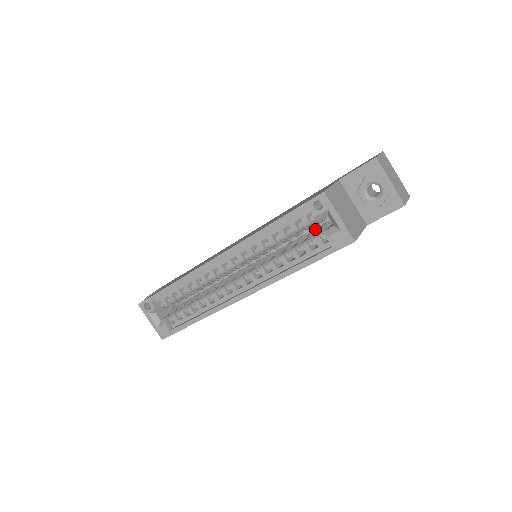
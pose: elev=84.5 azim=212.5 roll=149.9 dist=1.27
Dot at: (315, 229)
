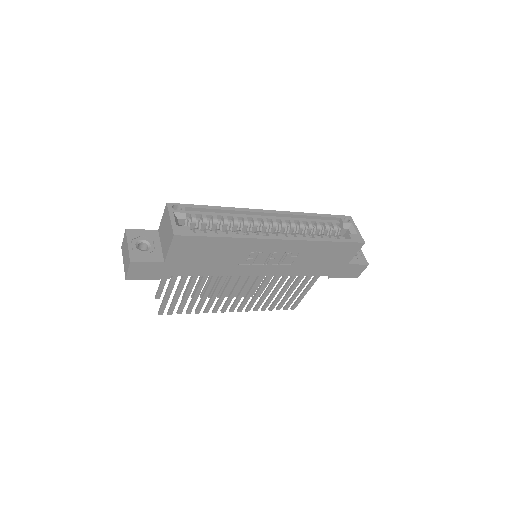
Dot at: occluded
